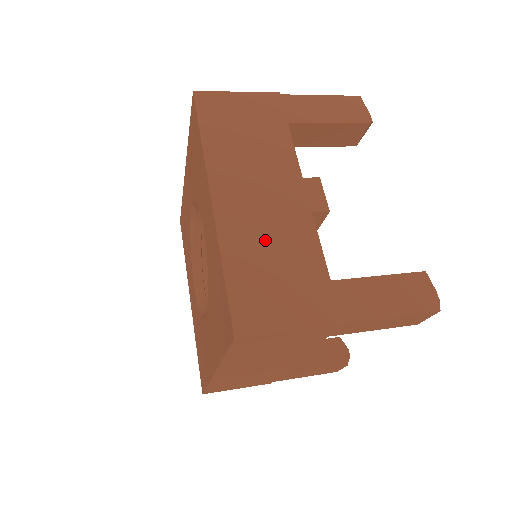
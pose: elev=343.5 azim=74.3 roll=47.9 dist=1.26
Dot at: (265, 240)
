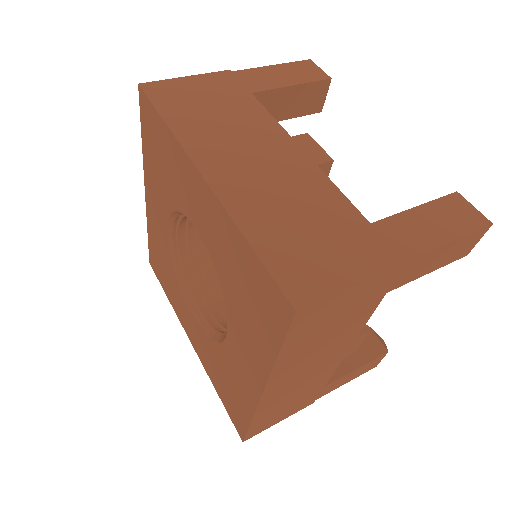
Dot at: (281, 202)
